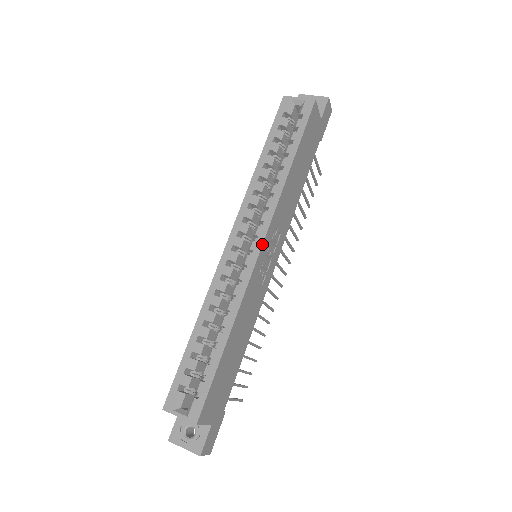
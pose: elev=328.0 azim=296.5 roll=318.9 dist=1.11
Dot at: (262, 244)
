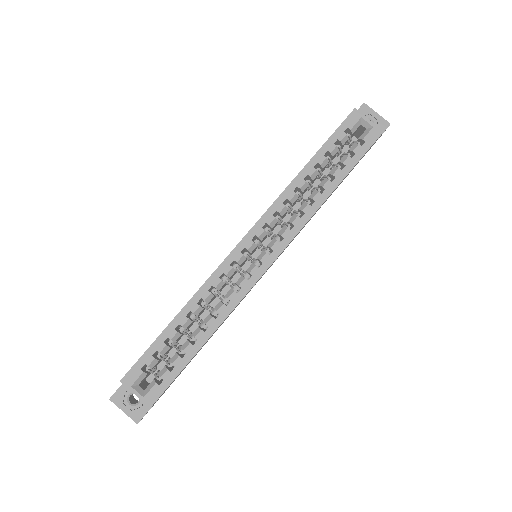
Dot at: occluded
